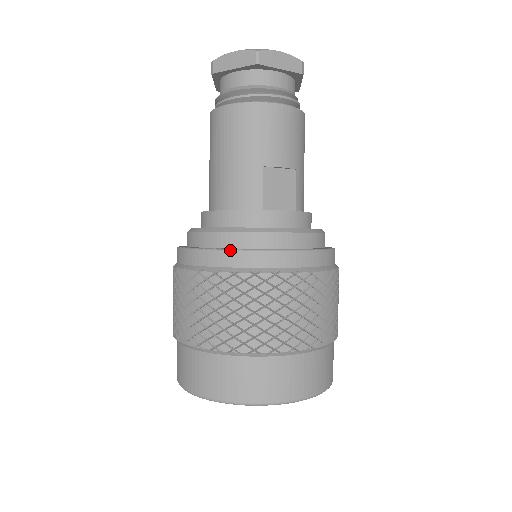
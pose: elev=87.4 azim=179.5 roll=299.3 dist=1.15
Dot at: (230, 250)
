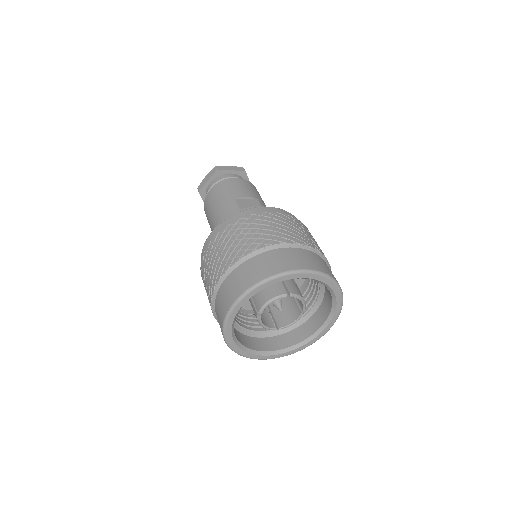
Dot at: (223, 221)
